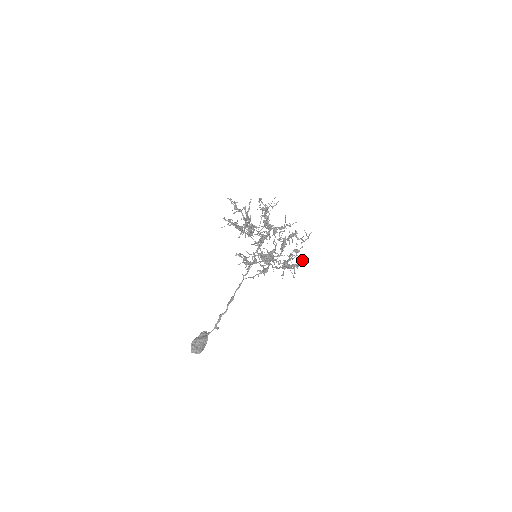
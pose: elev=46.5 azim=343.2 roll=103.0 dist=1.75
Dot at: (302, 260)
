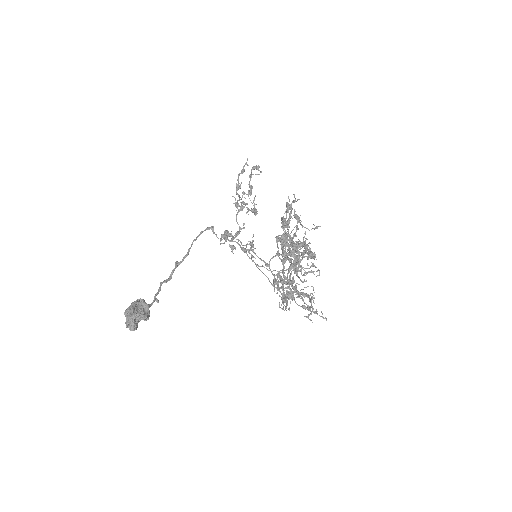
Dot at: occluded
